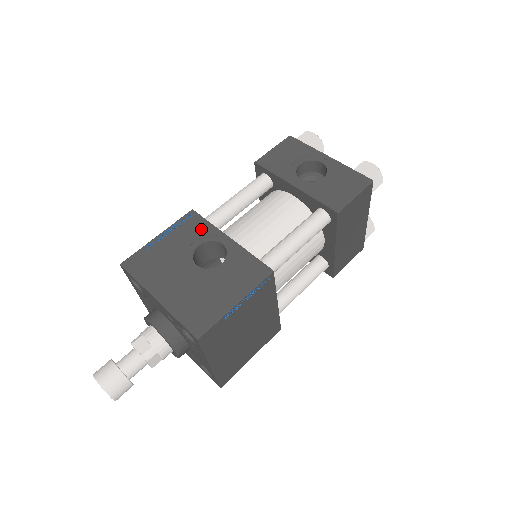
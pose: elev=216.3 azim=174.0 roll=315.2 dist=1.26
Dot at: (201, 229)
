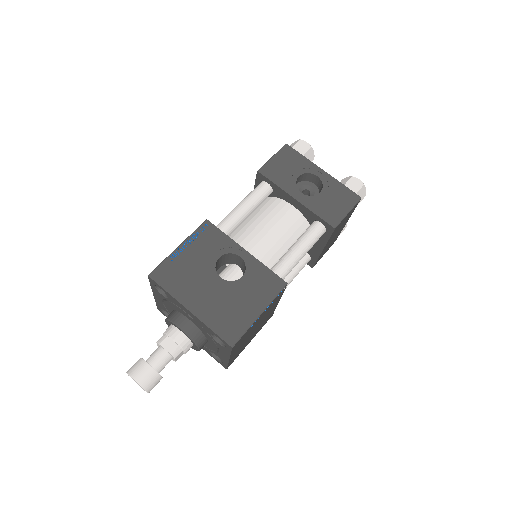
Dot at: (219, 241)
